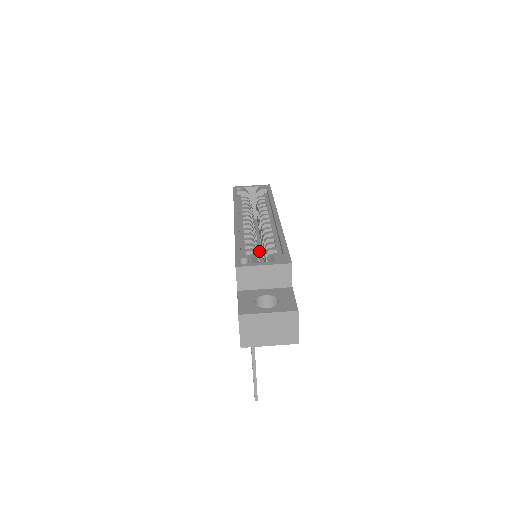
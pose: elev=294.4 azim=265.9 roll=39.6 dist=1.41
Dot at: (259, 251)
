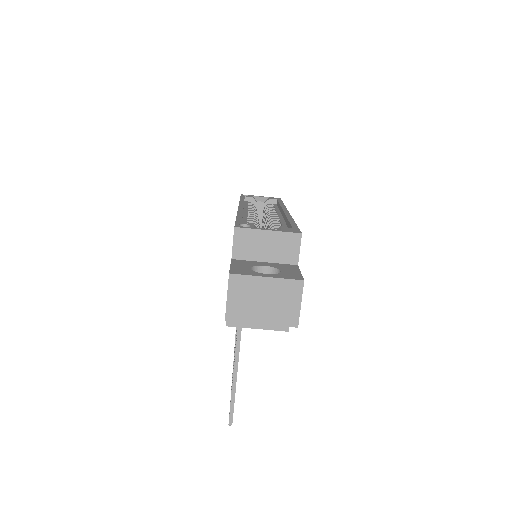
Dot at: occluded
